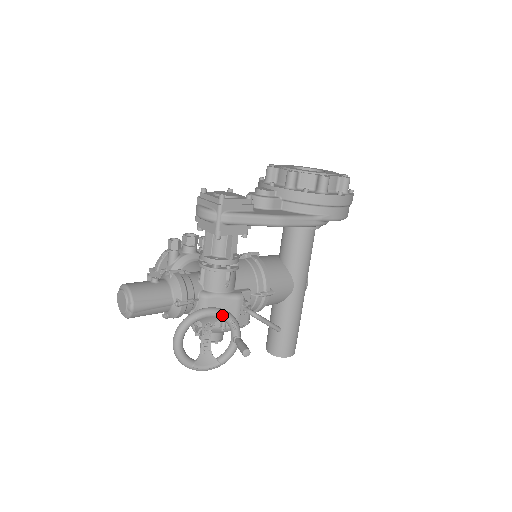
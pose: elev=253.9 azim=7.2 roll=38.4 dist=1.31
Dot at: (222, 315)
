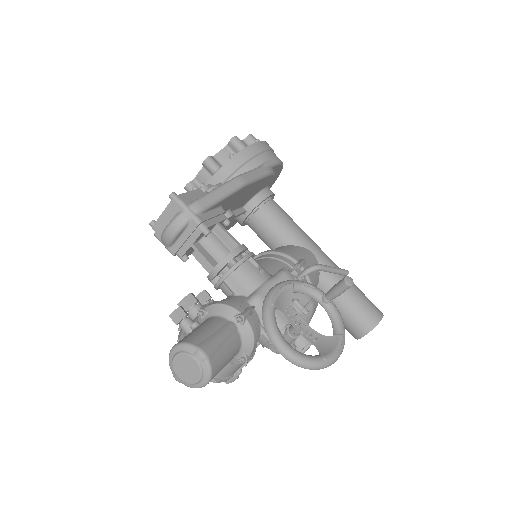
Dot at: (289, 284)
